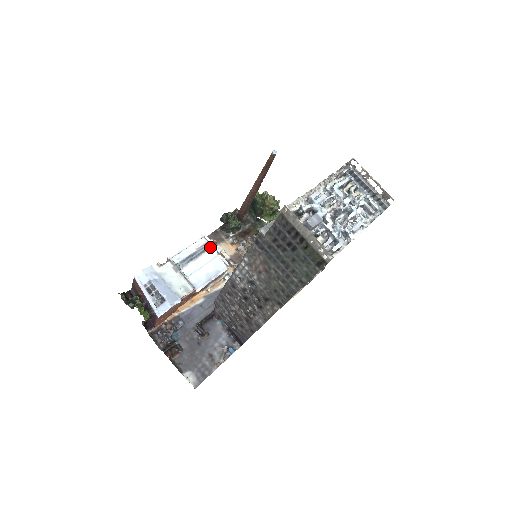
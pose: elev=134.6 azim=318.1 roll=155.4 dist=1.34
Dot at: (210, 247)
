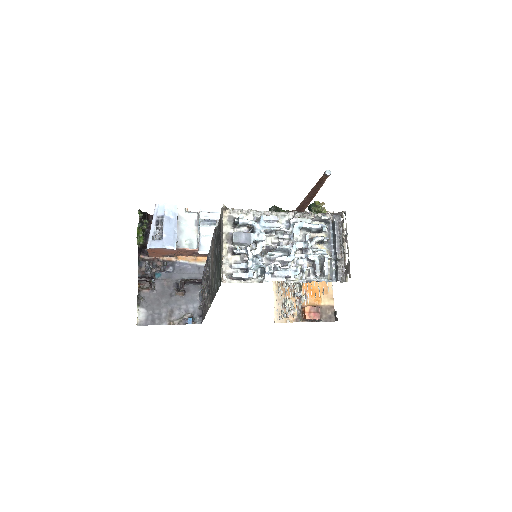
Dot at: occluded
